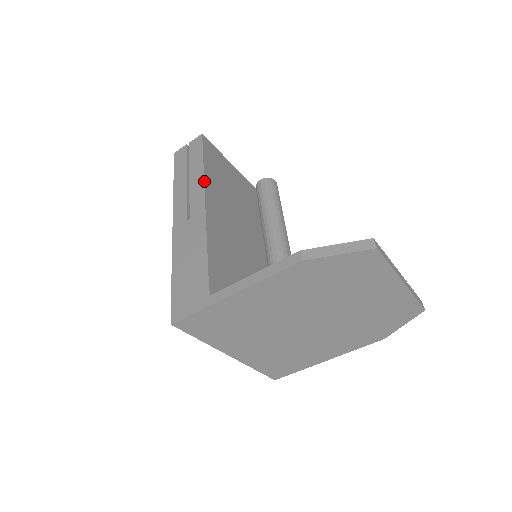
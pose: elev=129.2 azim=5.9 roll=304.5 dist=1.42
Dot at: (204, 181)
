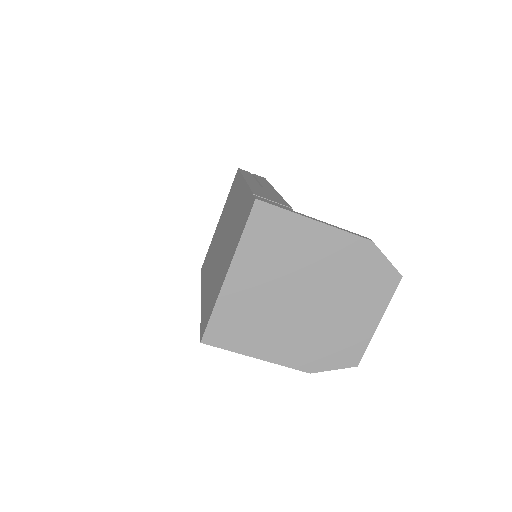
Dot at: (273, 187)
